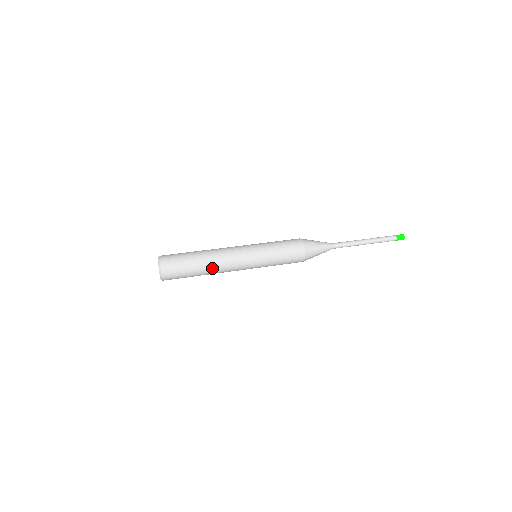
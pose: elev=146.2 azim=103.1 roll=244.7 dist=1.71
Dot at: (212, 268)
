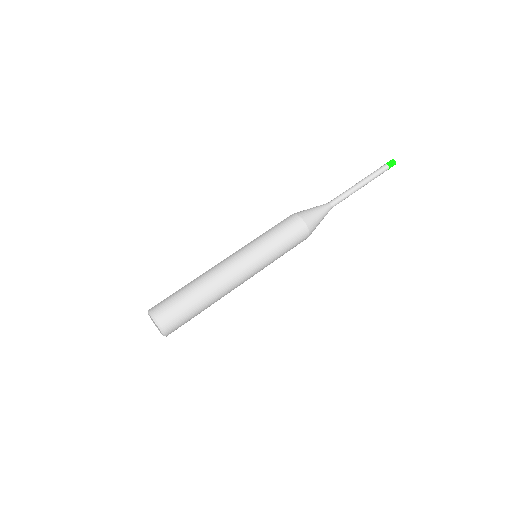
Dot at: occluded
